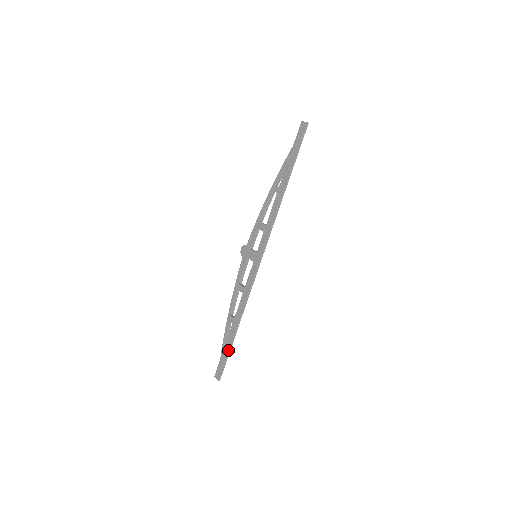
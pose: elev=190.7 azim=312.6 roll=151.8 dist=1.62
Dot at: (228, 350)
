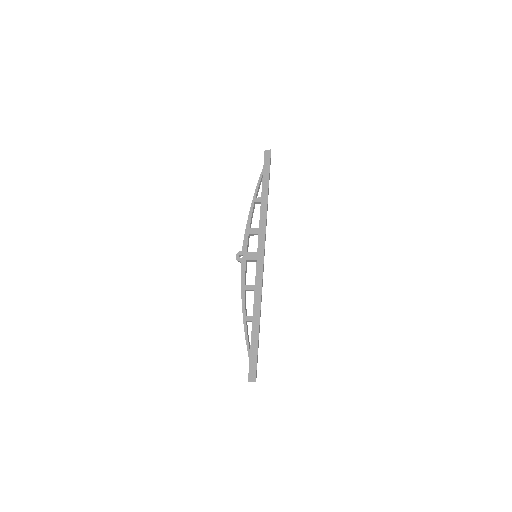
Dot at: (257, 347)
